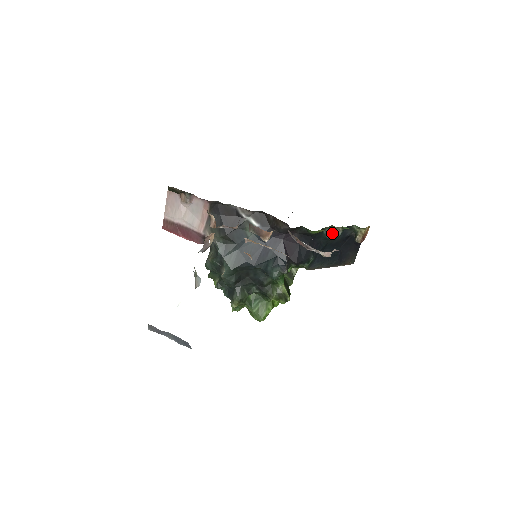
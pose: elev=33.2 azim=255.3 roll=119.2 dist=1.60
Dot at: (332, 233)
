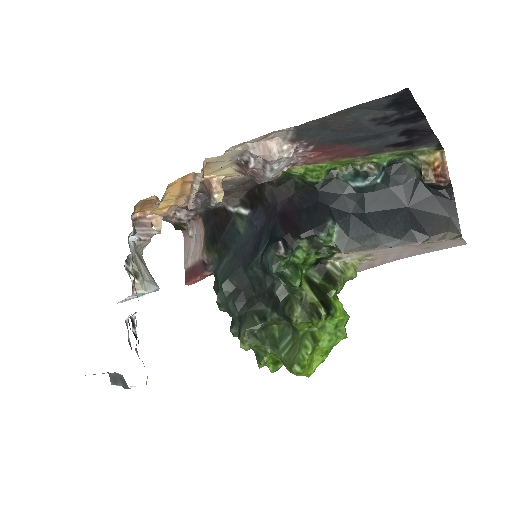
Dot at: (358, 177)
